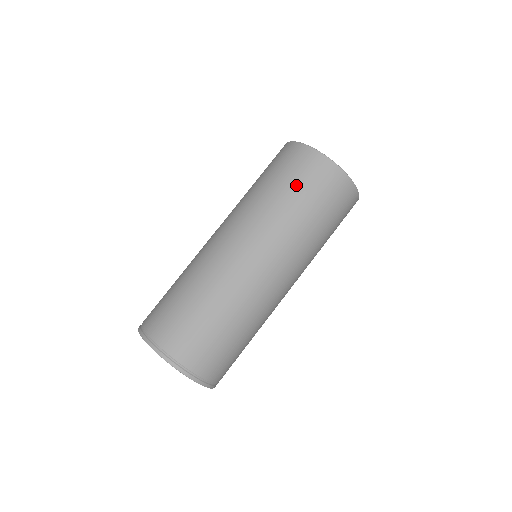
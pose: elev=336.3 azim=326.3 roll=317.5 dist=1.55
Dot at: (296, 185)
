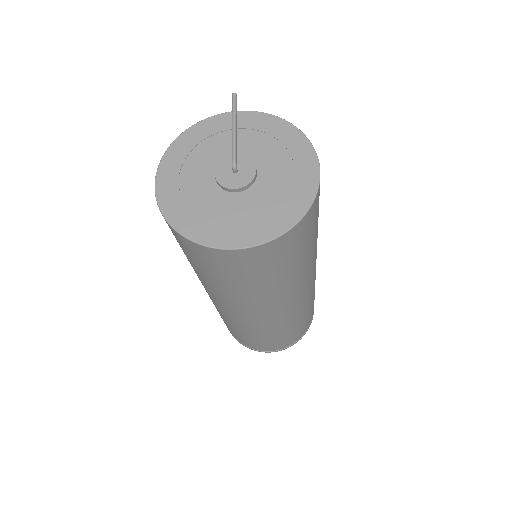
Dot at: occluded
